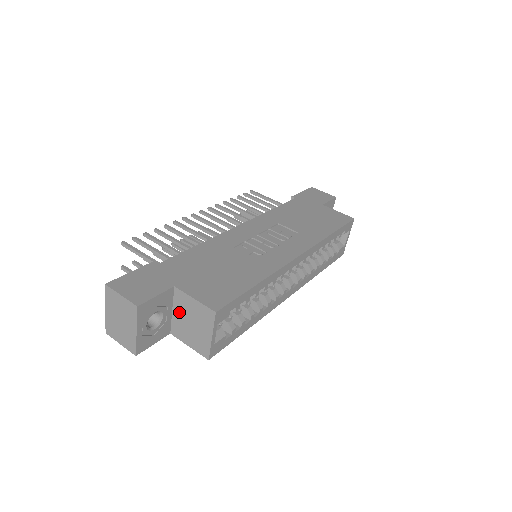
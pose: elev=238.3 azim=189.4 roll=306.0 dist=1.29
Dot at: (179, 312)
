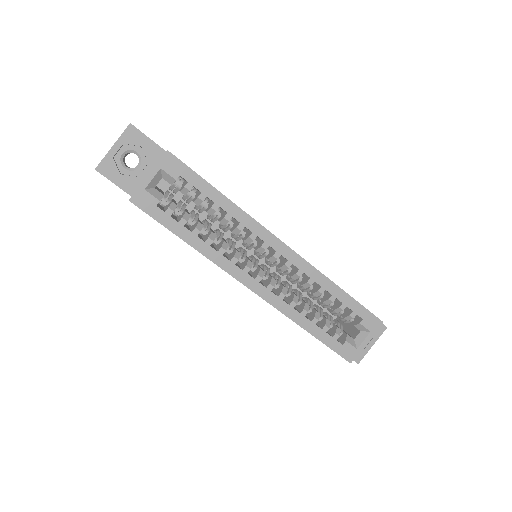
Dot at: occluded
